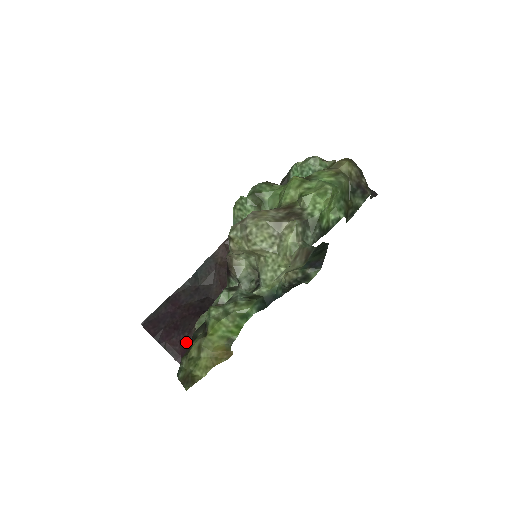
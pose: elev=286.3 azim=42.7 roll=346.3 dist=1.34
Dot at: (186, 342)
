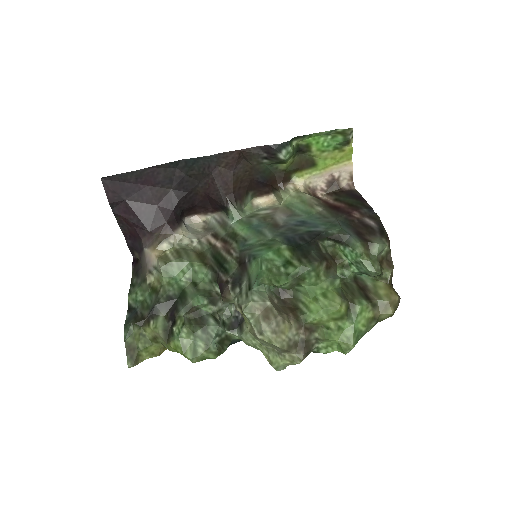
Dot at: (142, 238)
